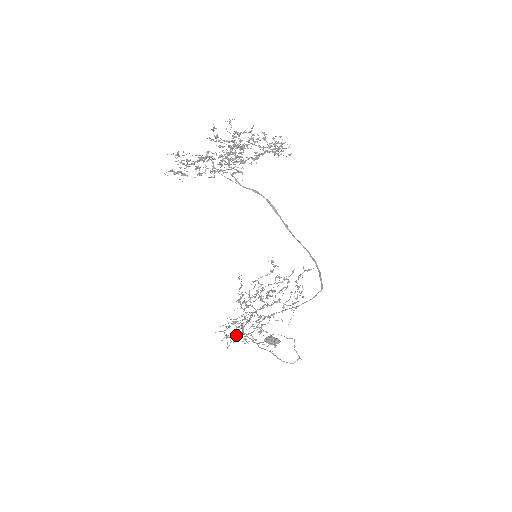
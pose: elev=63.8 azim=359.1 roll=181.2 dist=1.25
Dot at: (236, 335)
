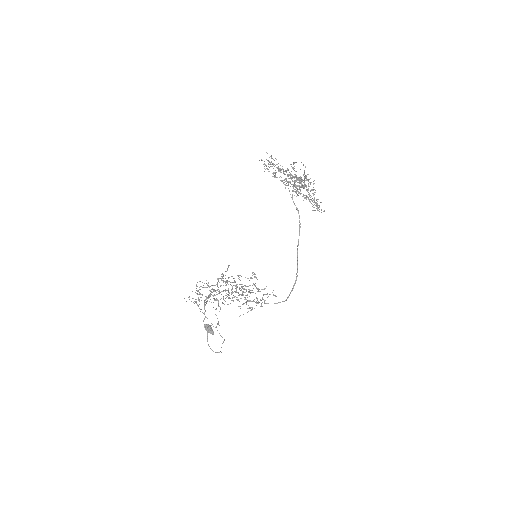
Dot at: (196, 301)
